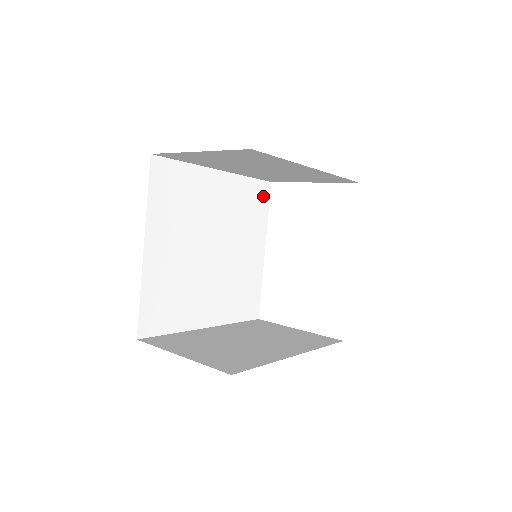
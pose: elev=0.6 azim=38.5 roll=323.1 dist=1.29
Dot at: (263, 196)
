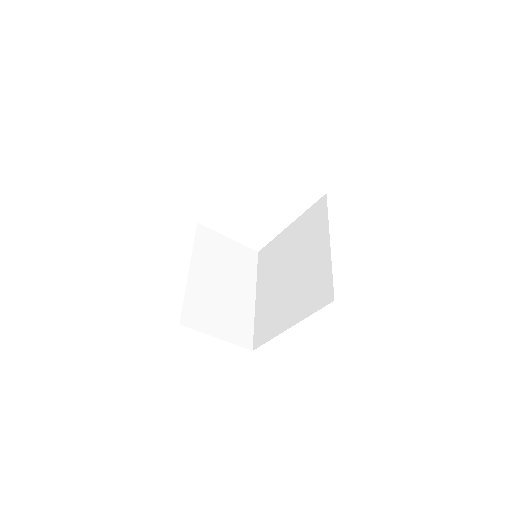
Dot at: occluded
